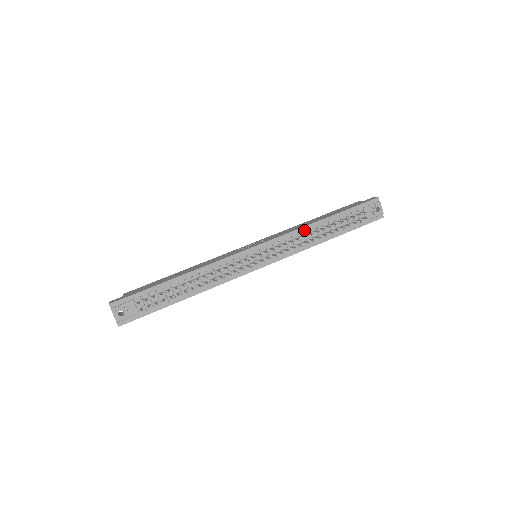
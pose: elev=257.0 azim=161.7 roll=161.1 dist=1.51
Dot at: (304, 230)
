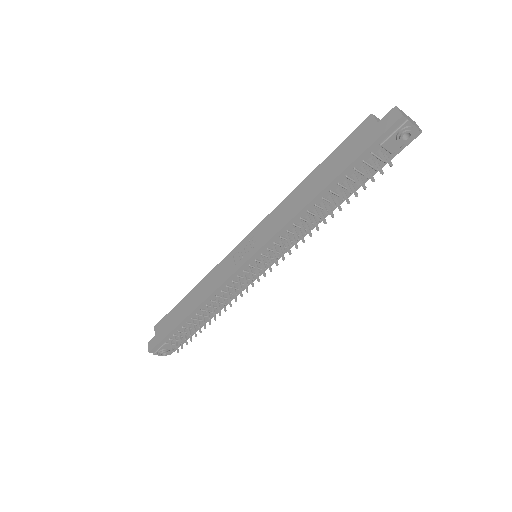
Dot at: (299, 216)
